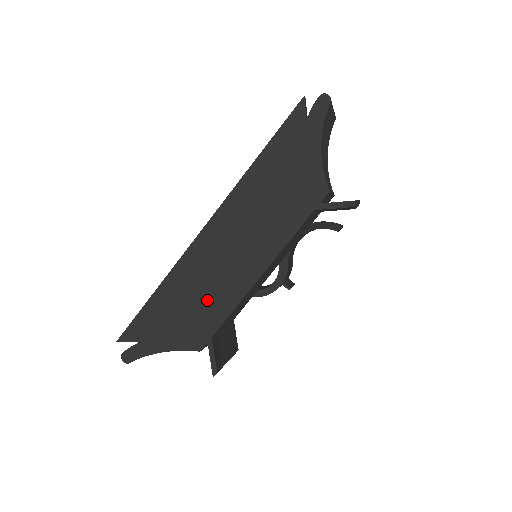
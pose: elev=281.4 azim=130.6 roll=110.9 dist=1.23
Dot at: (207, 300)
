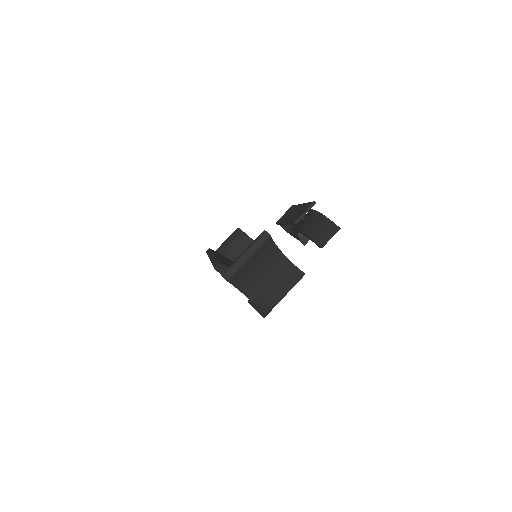
Dot at: occluded
